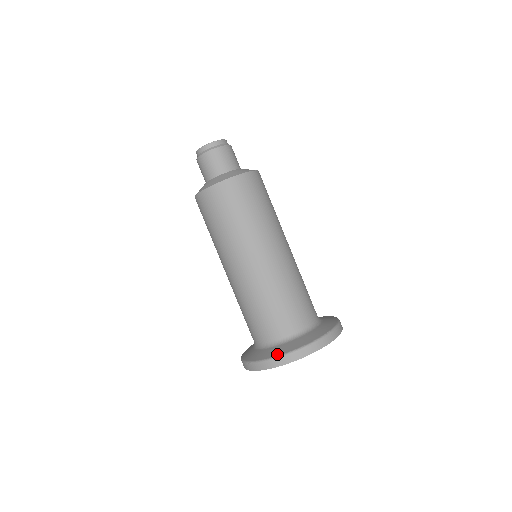
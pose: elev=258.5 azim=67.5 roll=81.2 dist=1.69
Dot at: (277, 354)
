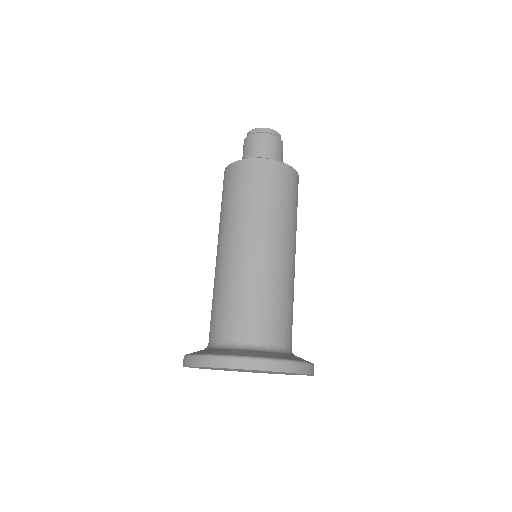
Dot at: (233, 354)
